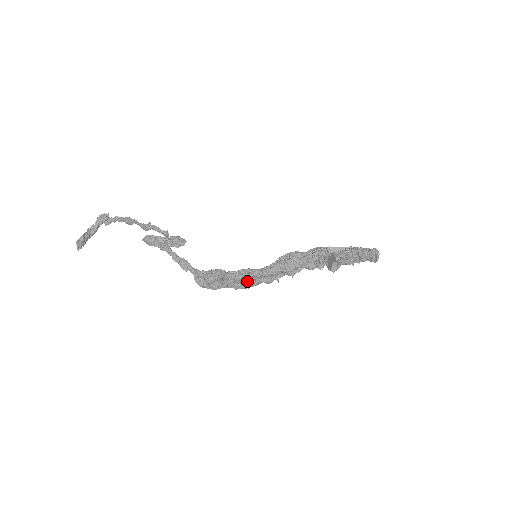
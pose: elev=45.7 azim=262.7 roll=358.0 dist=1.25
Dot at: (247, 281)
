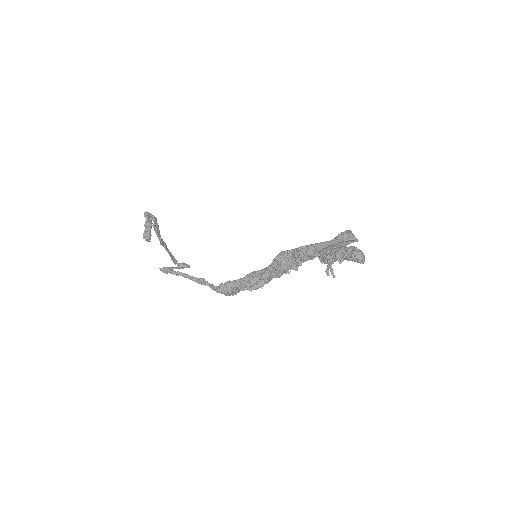
Dot at: (258, 282)
